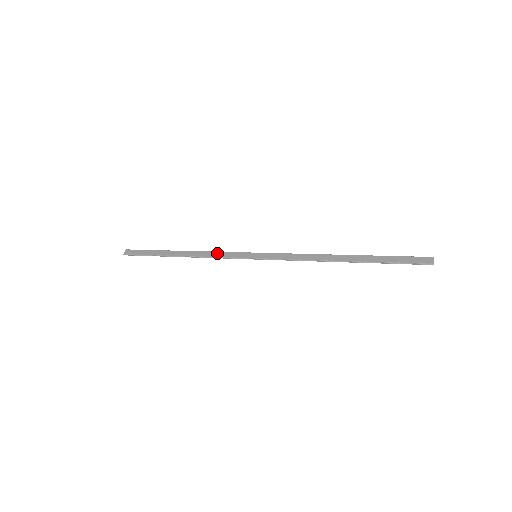
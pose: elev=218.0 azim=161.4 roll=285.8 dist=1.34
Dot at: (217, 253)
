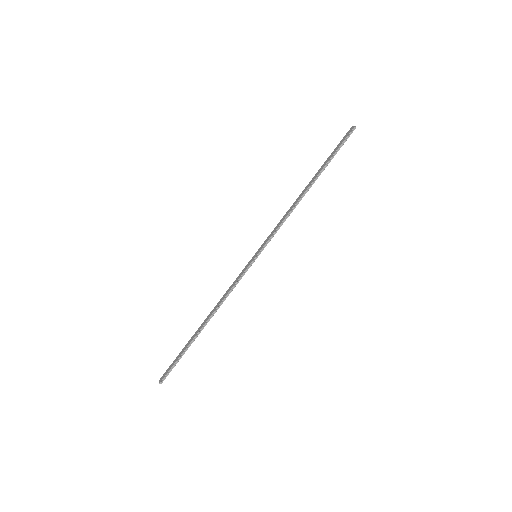
Dot at: (229, 289)
